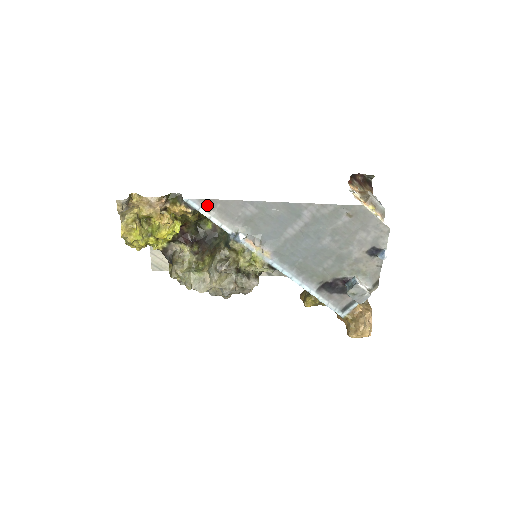
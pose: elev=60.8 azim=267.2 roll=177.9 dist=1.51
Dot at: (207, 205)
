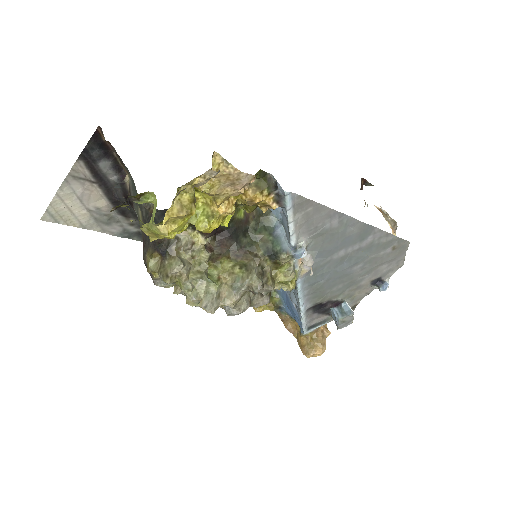
Dot at: (299, 205)
